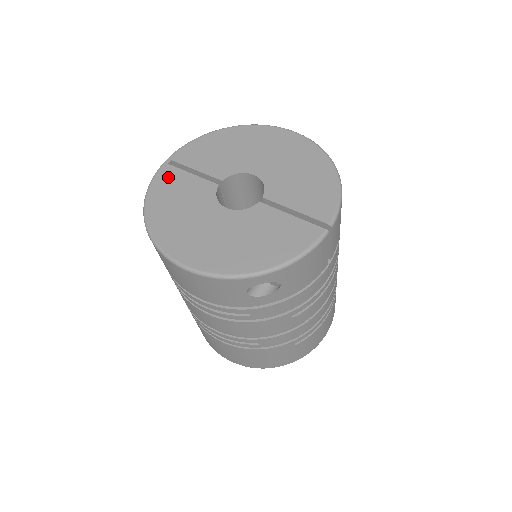
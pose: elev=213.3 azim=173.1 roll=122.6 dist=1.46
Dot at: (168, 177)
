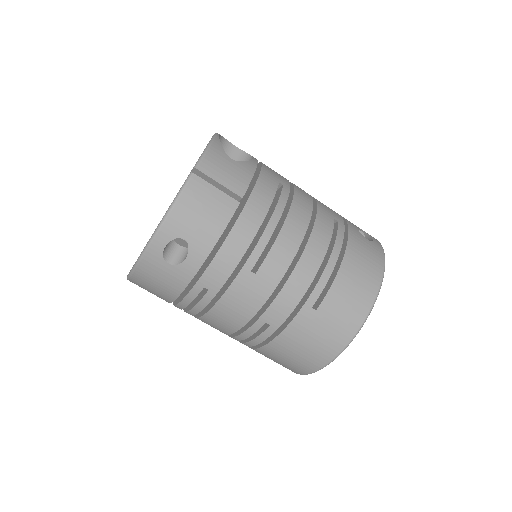
Dot at: occluded
